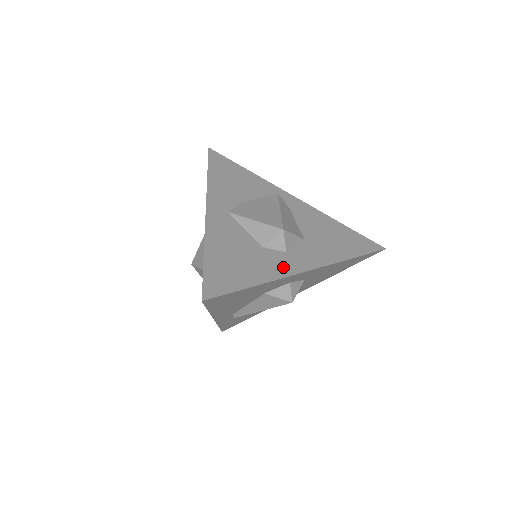
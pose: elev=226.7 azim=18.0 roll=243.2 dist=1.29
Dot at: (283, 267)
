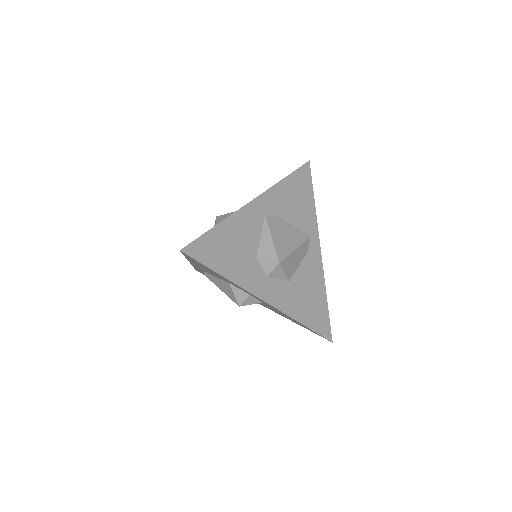
Dot at: (253, 283)
